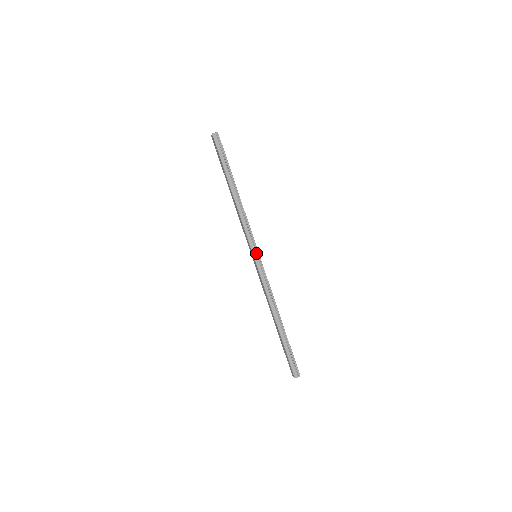
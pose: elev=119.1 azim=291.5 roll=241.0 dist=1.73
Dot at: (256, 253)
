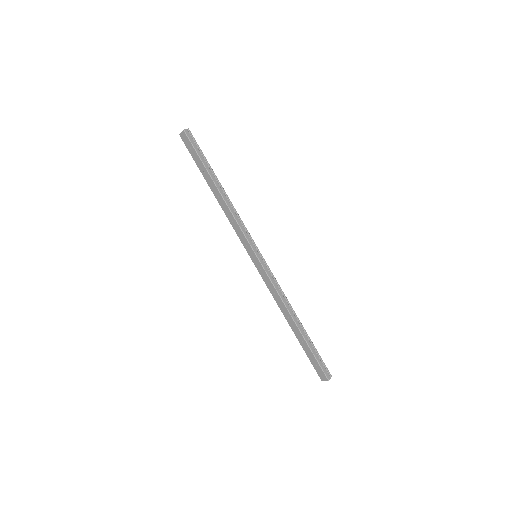
Dot at: (257, 252)
